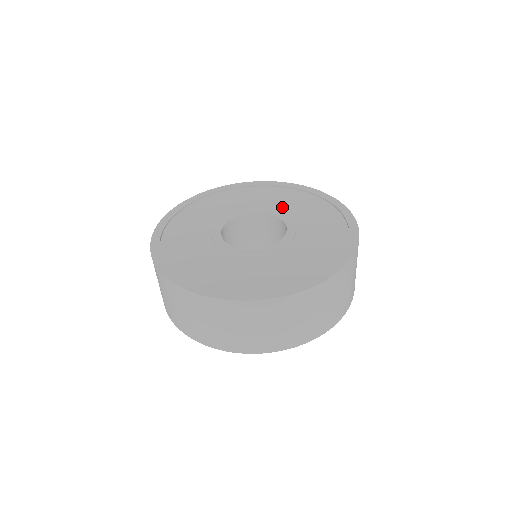
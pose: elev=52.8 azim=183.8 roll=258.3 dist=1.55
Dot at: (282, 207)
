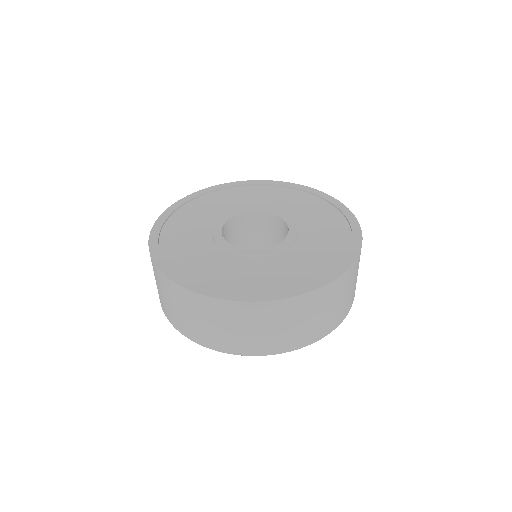
Dot at: (244, 204)
